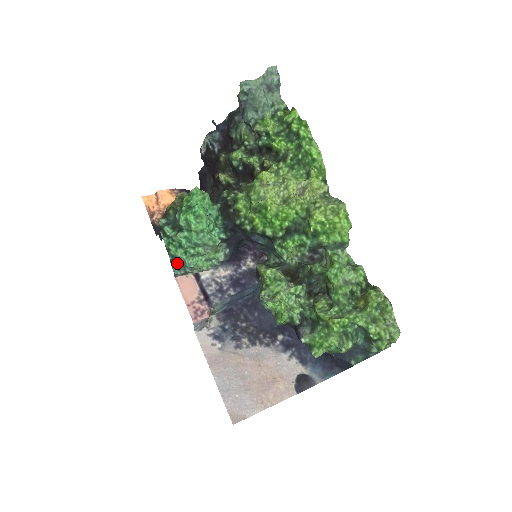
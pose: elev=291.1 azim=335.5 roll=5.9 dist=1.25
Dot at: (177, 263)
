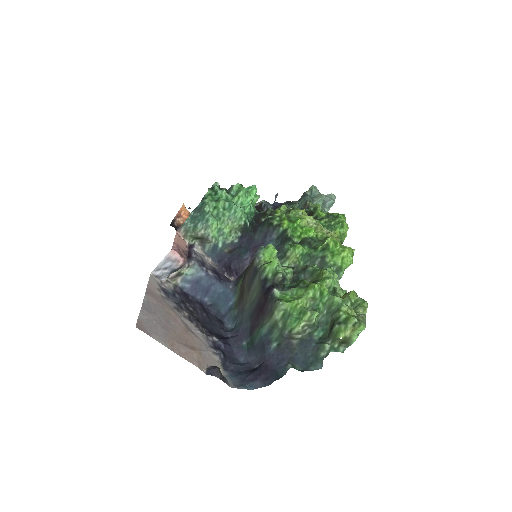
Dot at: (196, 216)
